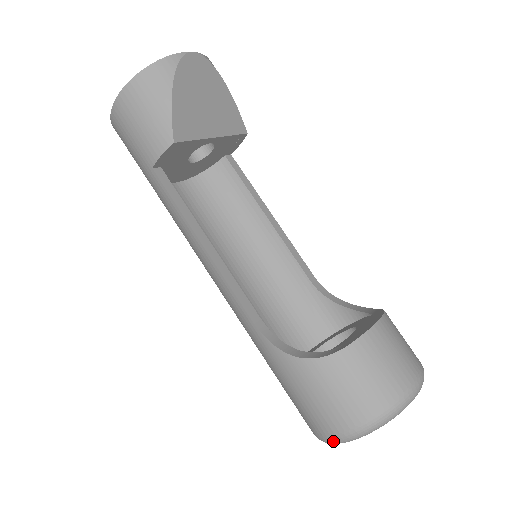
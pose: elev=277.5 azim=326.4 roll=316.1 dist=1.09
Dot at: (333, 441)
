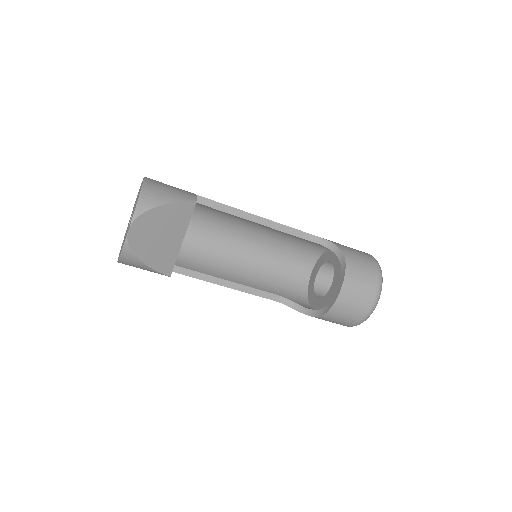
Dot at: occluded
